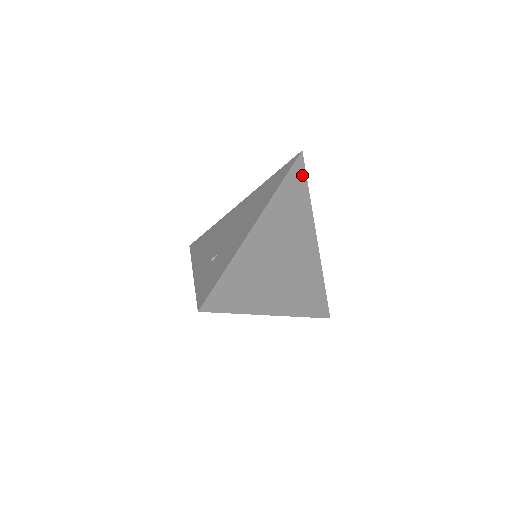
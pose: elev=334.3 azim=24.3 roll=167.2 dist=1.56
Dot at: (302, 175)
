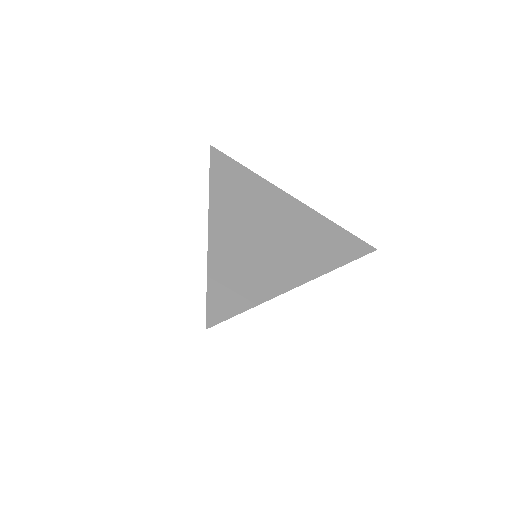
Dot at: (227, 161)
